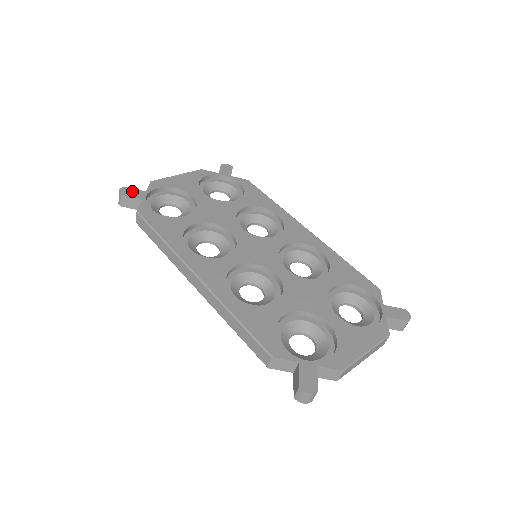
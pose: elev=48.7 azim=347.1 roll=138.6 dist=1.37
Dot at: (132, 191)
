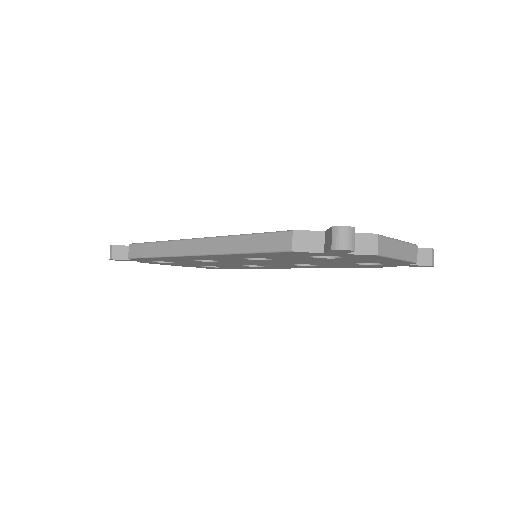
Dot at: occluded
